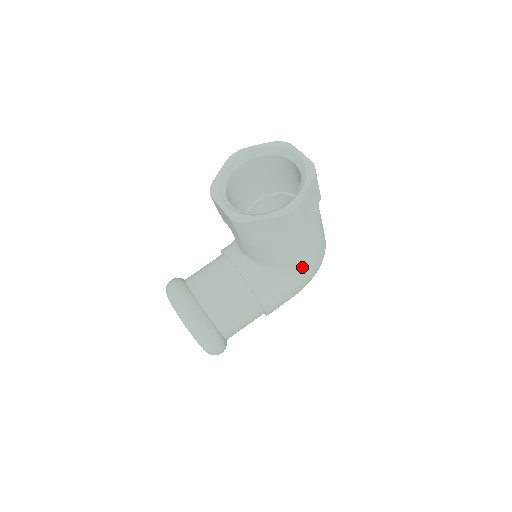
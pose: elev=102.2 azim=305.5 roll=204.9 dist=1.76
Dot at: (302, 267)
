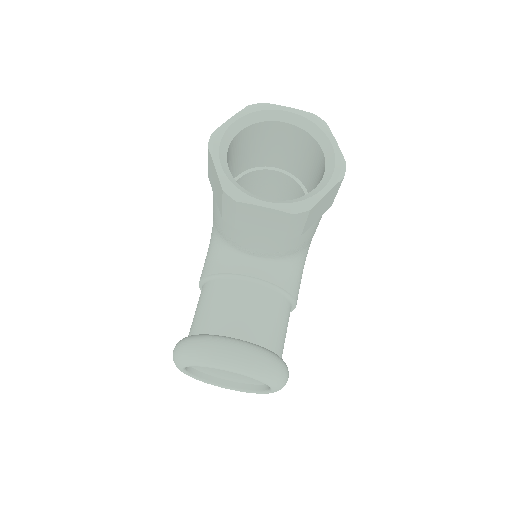
Dot at: occluded
